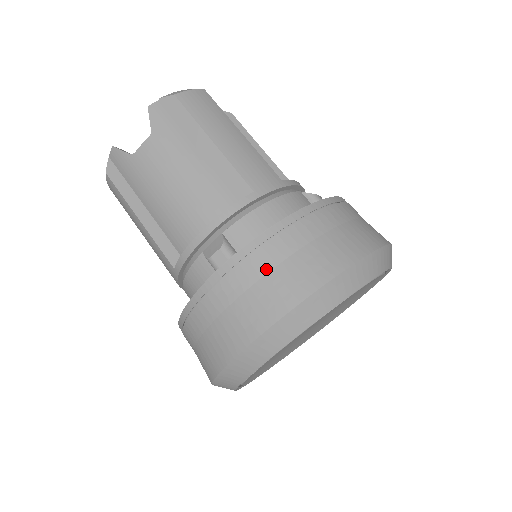
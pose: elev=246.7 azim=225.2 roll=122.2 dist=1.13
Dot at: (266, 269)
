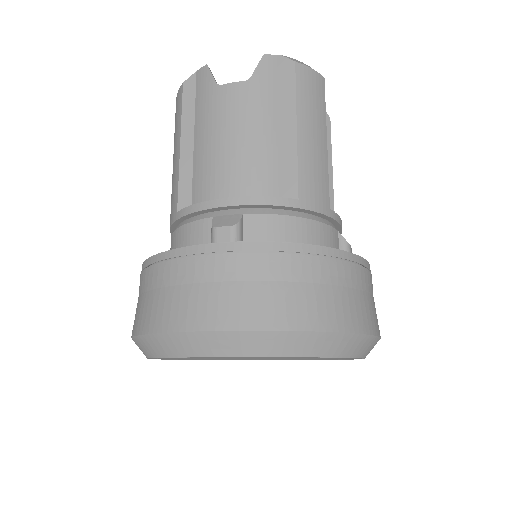
Dot at: (257, 276)
